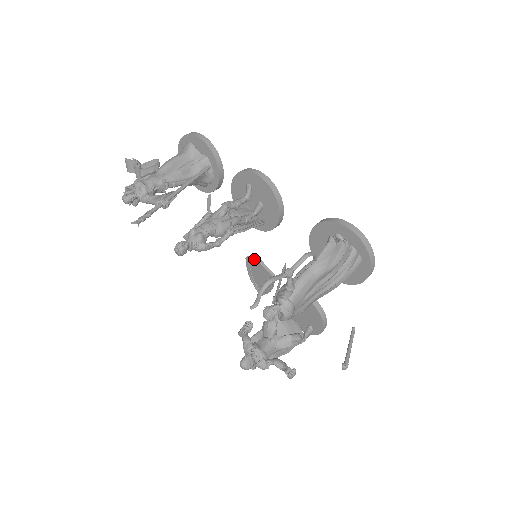
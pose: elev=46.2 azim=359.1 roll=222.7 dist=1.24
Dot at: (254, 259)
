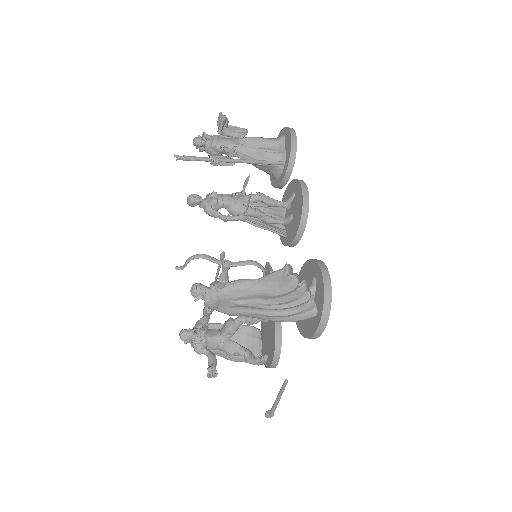
Dot at: (270, 267)
